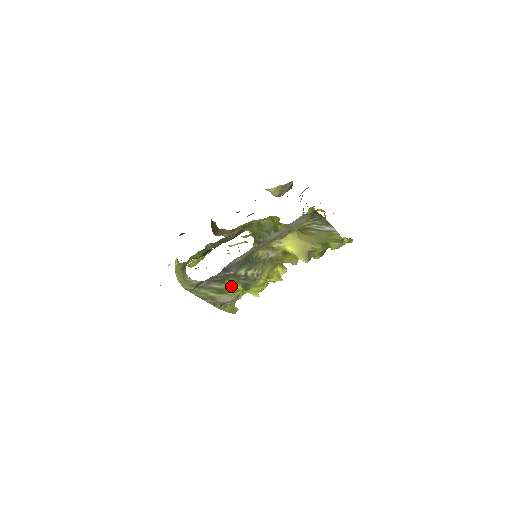
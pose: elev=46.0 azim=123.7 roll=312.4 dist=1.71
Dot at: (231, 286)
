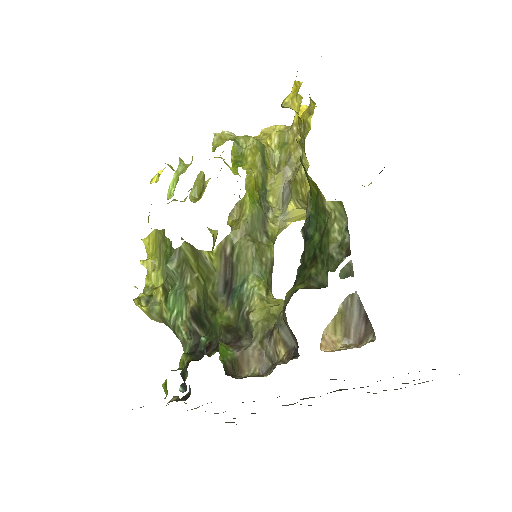
Dot at: occluded
